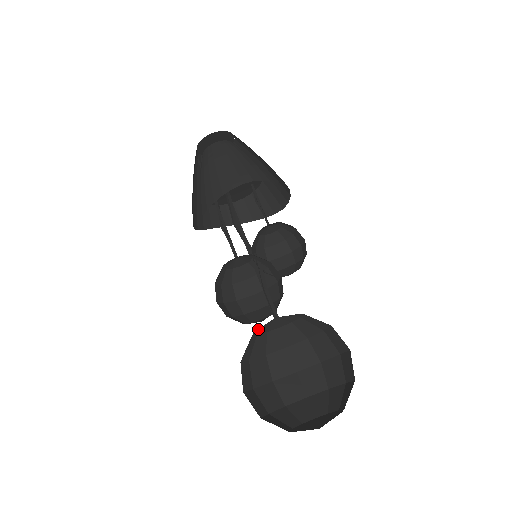
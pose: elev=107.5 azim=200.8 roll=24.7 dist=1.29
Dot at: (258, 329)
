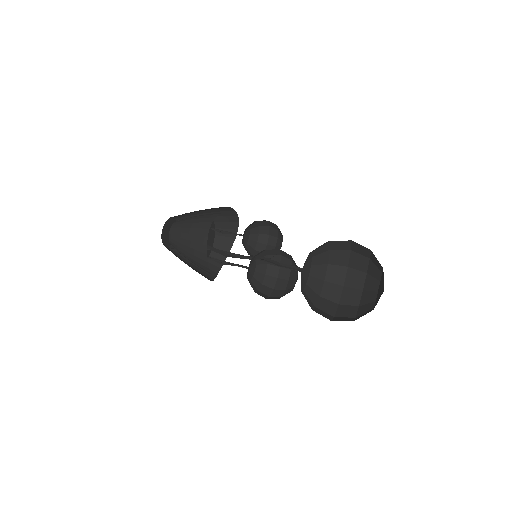
Dot at: occluded
